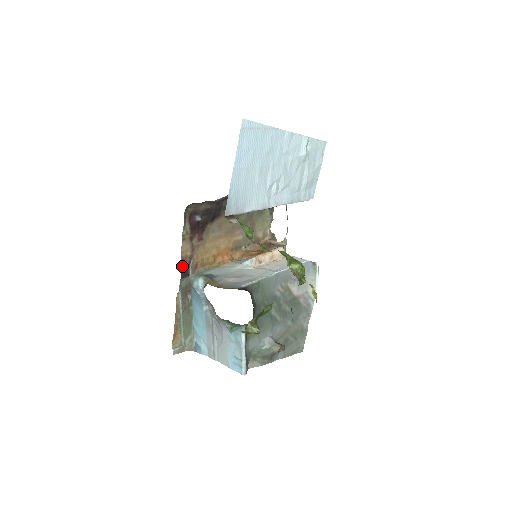
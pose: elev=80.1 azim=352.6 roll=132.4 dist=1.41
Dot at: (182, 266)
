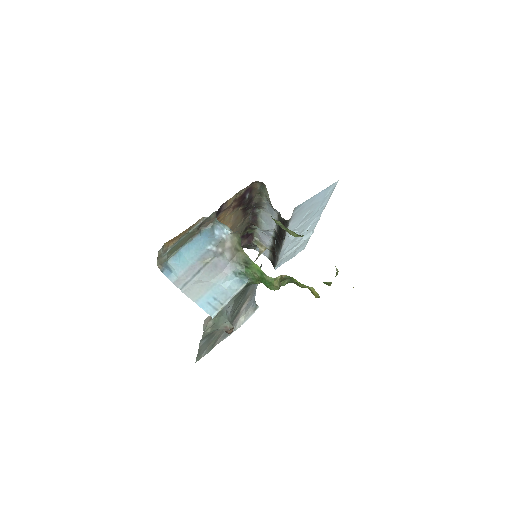
Dot at: (221, 206)
